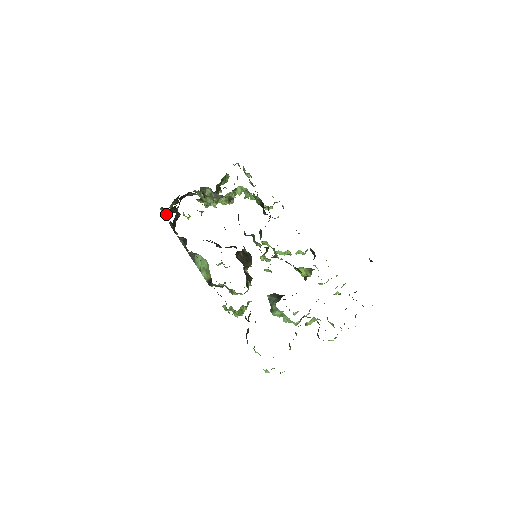
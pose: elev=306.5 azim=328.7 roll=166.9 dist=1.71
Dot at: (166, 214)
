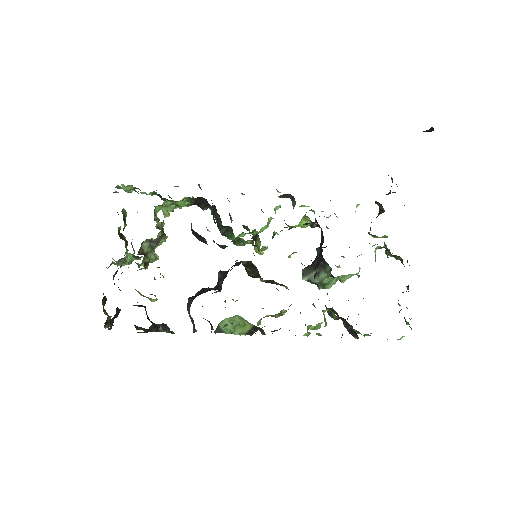
Dot at: (111, 326)
